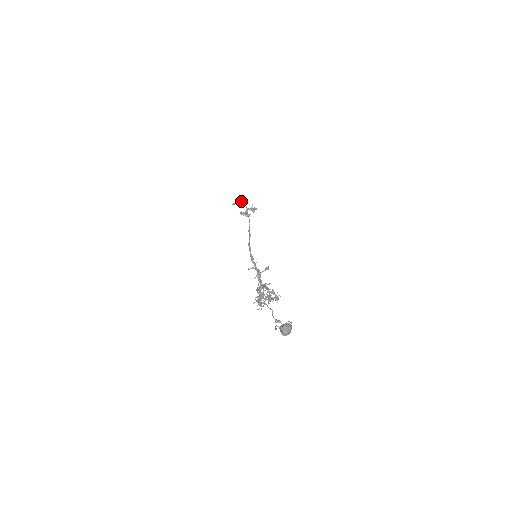
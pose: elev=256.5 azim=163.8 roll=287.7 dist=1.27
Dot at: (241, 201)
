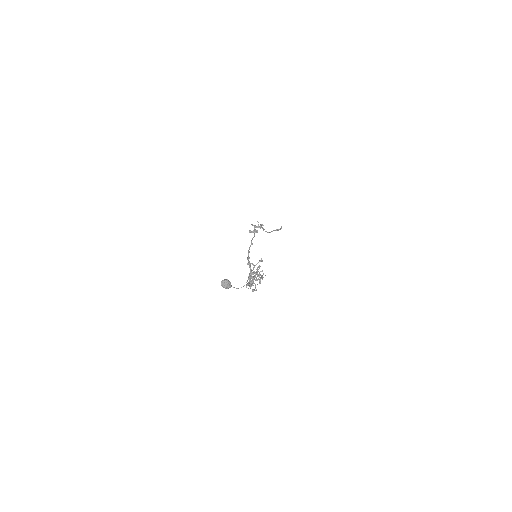
Dot at: (280, 229)
